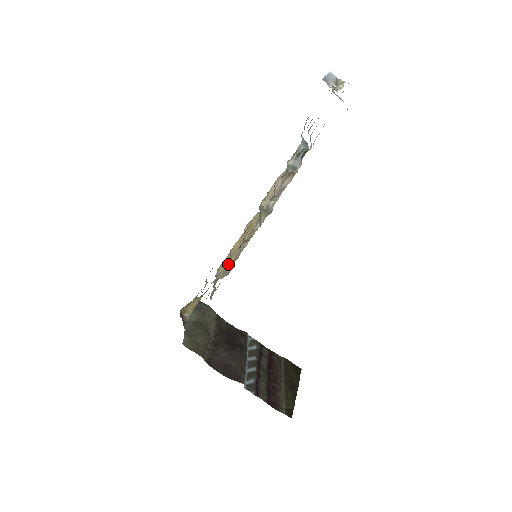
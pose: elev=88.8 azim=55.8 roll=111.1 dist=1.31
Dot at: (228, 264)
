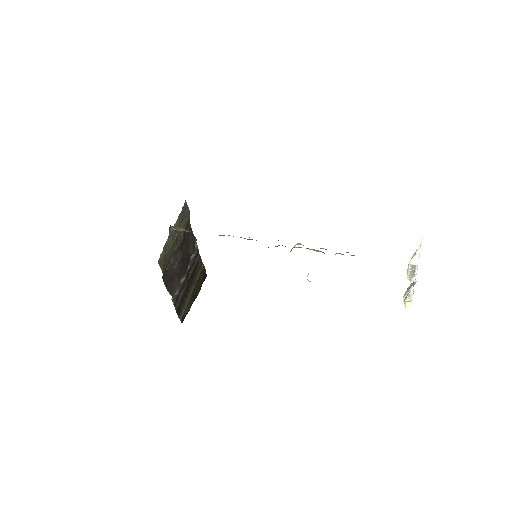
Dot at: occluded
